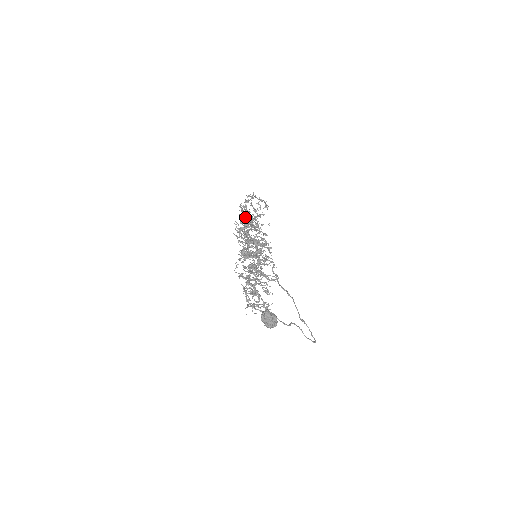
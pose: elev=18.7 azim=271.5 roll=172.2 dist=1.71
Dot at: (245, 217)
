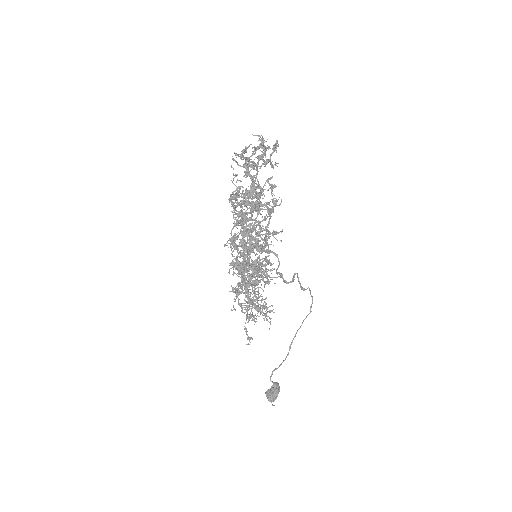
Dot at: (239, 217)
